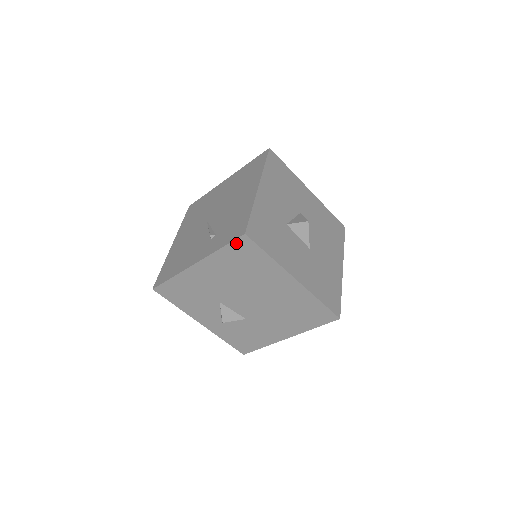
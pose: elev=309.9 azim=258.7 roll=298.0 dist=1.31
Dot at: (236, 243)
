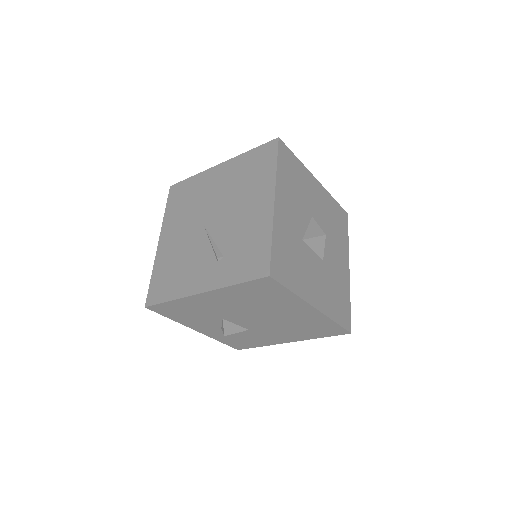
Dot at: (256, 282)
